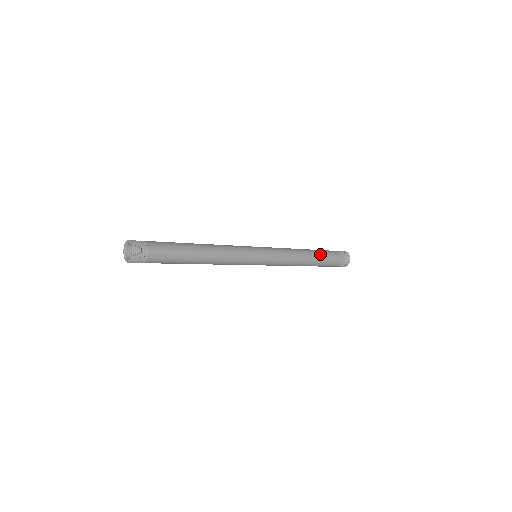
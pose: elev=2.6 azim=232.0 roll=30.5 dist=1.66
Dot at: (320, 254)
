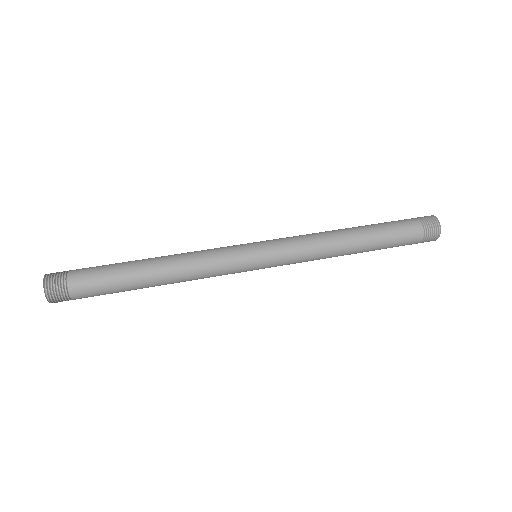
Dot at: (375, 235)
